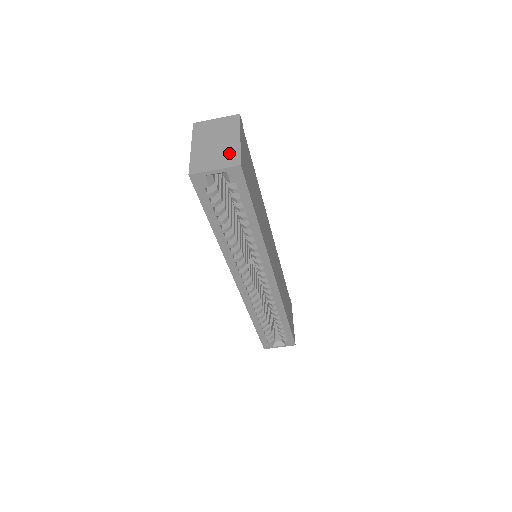
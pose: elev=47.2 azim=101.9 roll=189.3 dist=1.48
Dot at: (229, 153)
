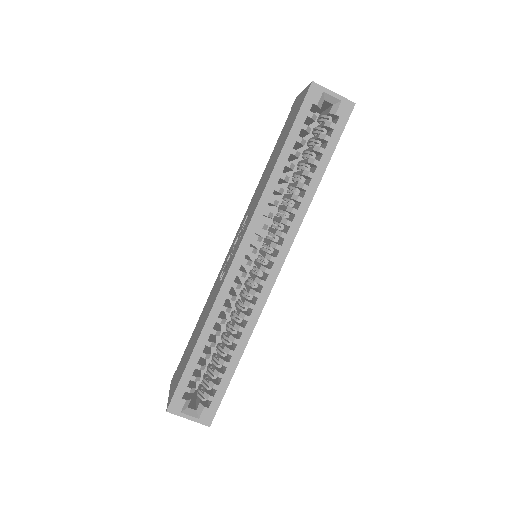
Dot at: occluded
